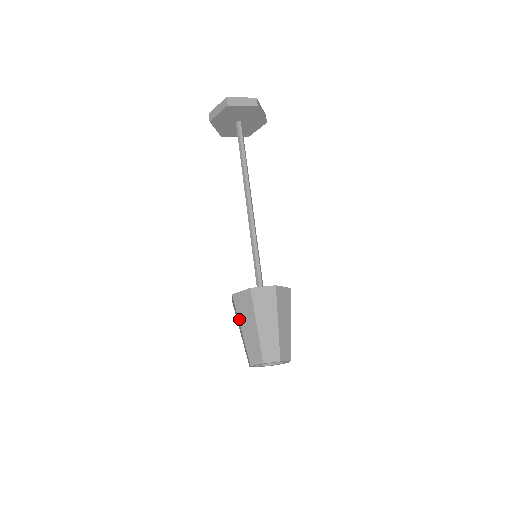
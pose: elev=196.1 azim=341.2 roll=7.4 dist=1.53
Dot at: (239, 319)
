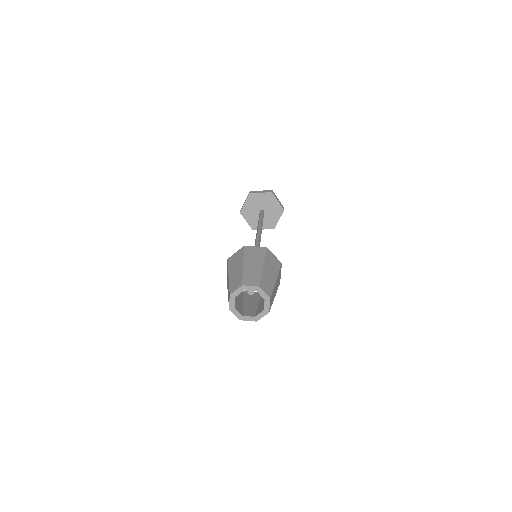
Dot at: (245, 258)
